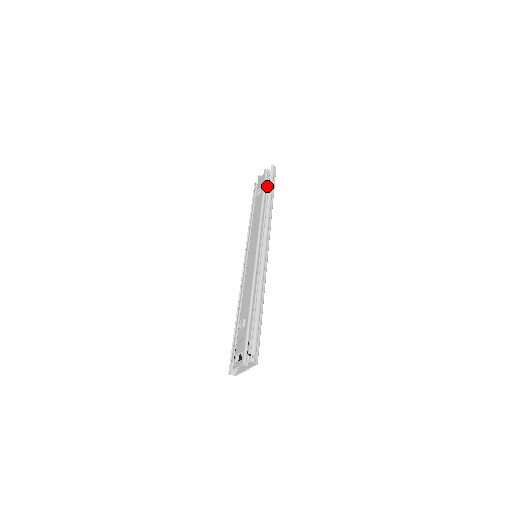
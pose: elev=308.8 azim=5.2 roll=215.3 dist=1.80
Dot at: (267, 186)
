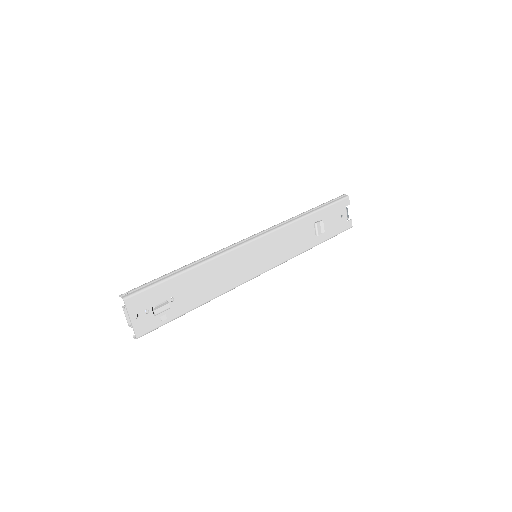
Dot at: occluded
